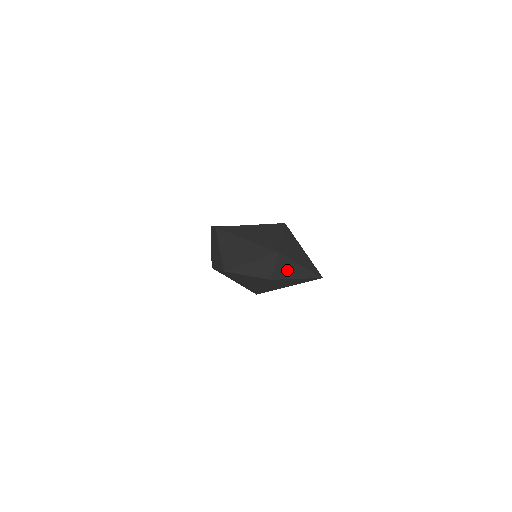
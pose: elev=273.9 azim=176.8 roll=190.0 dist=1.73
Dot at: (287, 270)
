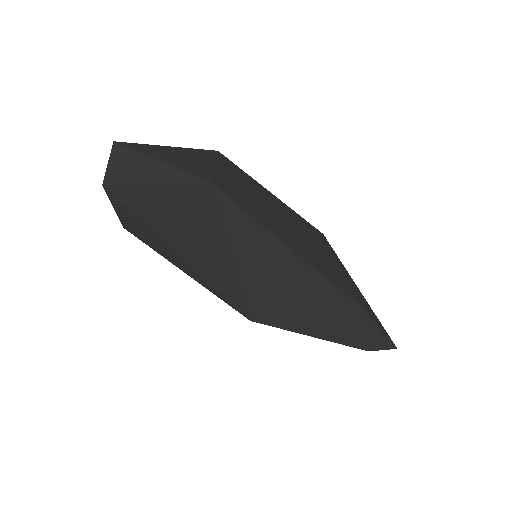
Dot at: (131, 169)
